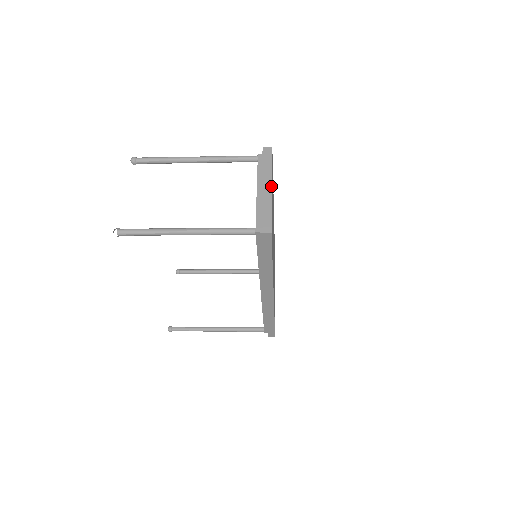
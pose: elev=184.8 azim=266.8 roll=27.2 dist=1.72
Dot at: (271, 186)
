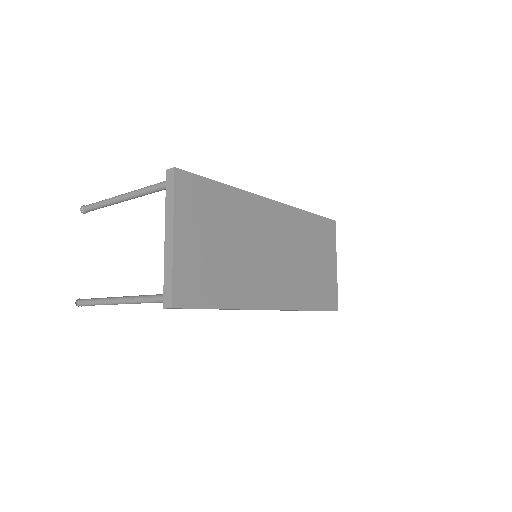
Dot at: (172, 235)
